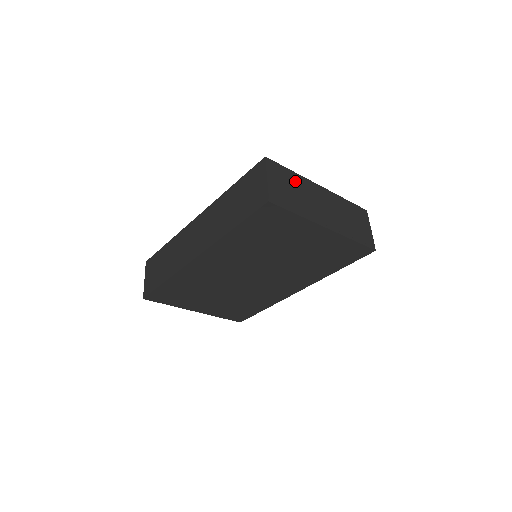
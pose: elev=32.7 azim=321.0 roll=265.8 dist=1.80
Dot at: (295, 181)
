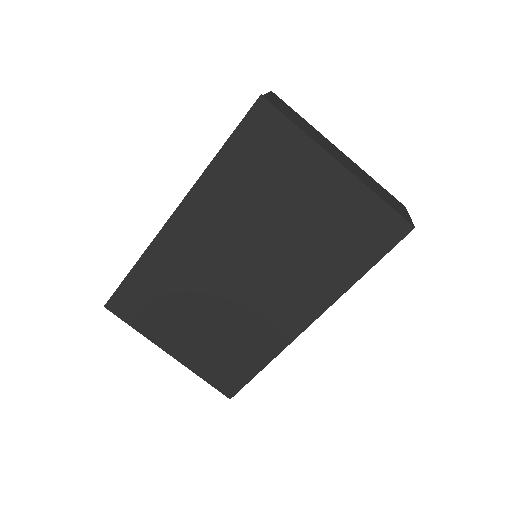
Dot at: (305, 122)
